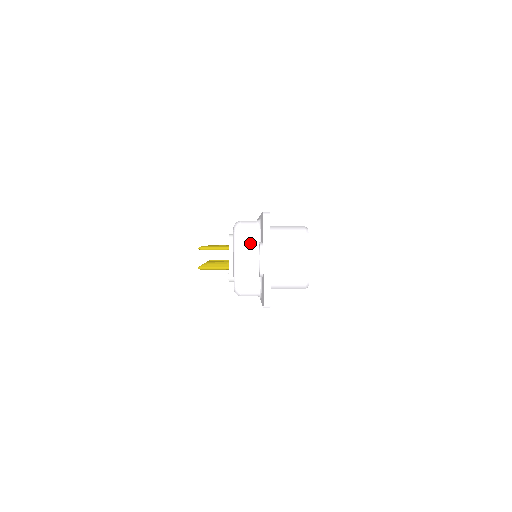
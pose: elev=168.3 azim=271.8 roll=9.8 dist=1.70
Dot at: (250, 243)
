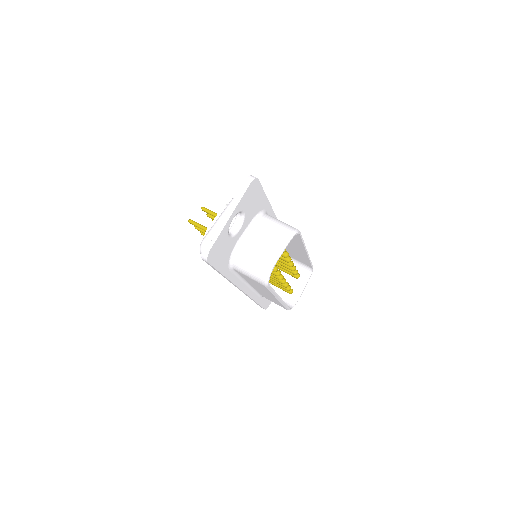
Dot at: occluded
